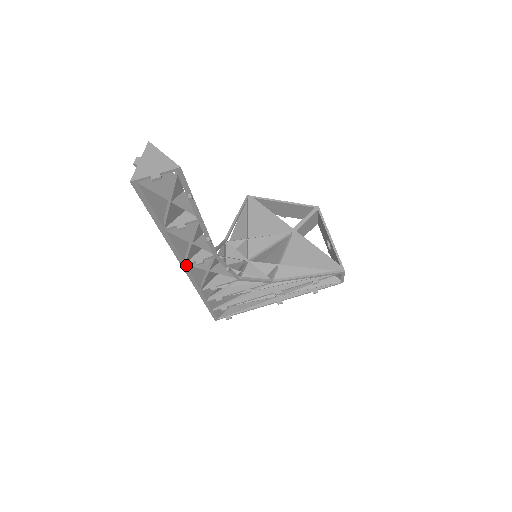
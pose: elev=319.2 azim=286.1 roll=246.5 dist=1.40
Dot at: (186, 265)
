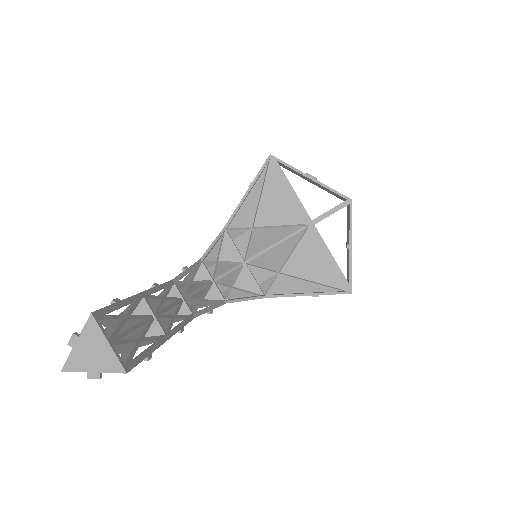
Dot at: occluded
